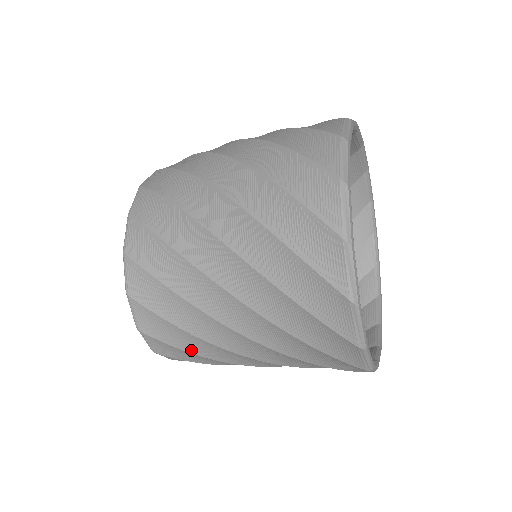
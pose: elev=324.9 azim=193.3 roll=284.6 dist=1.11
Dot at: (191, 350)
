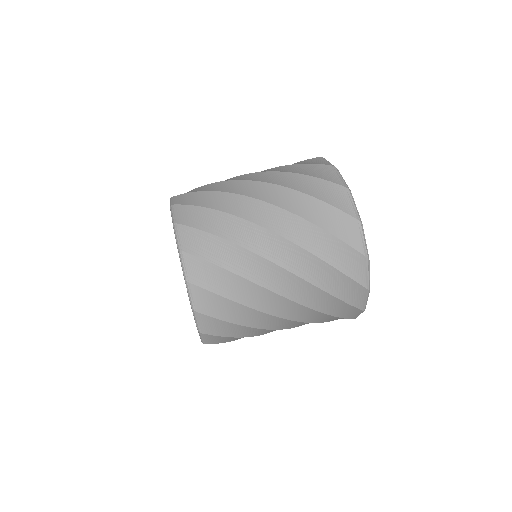
Dot at: (237, 335)
